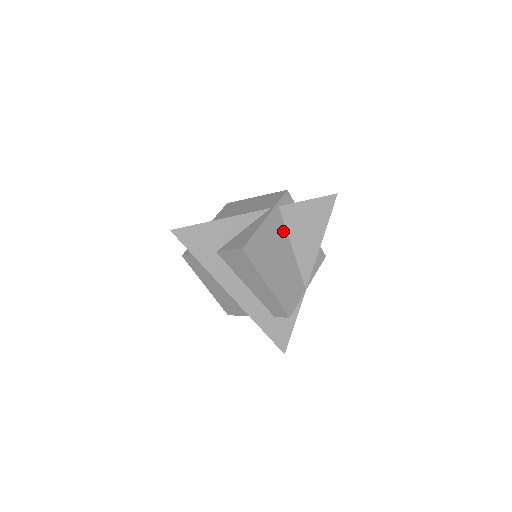
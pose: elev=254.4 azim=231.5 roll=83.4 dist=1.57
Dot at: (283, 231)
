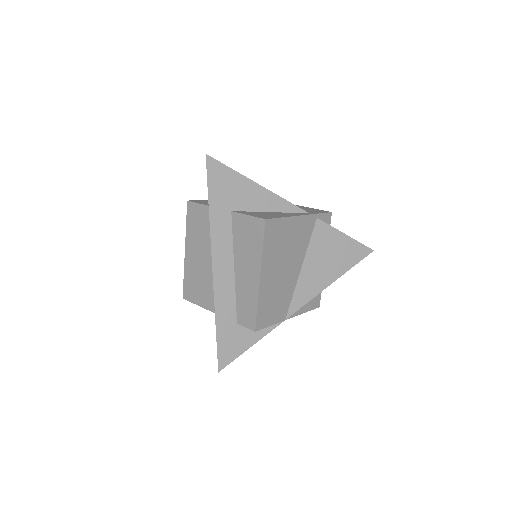
Dot at: (305, 243)
